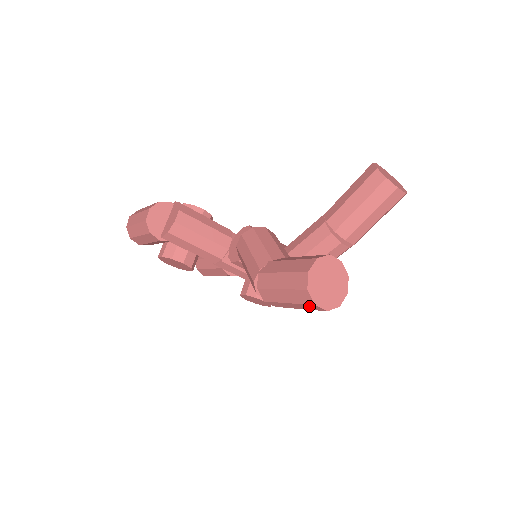
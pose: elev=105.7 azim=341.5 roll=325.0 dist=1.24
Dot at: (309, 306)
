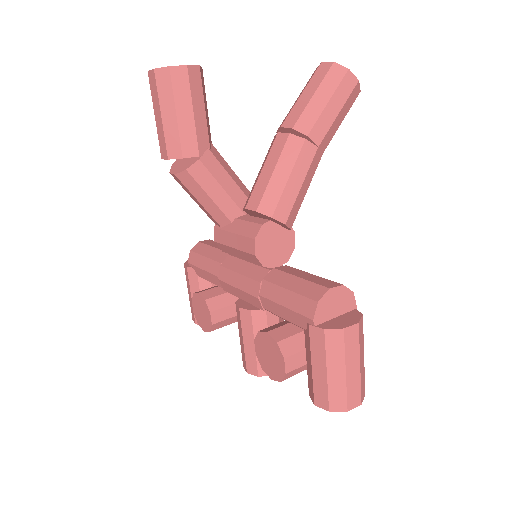
Dot at: (152, 86)
